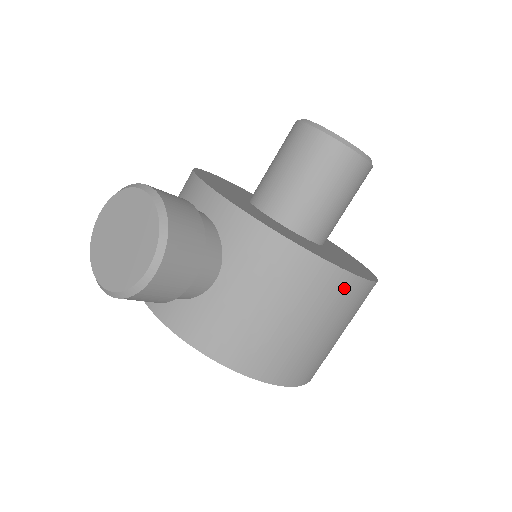
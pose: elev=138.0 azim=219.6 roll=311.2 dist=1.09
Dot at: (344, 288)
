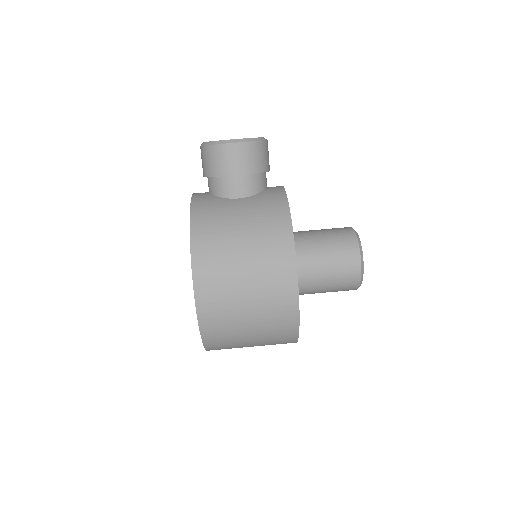
Dot at: (284, 266)
